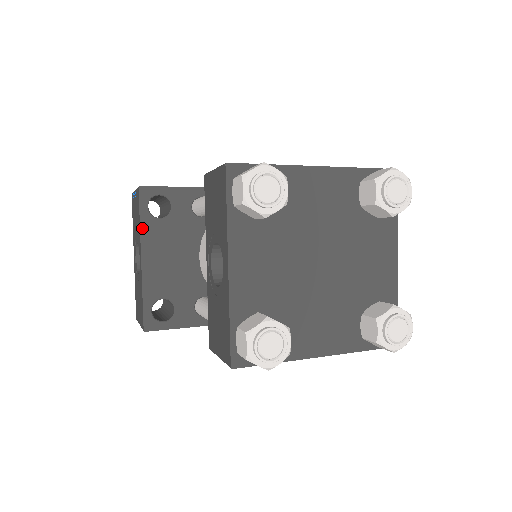
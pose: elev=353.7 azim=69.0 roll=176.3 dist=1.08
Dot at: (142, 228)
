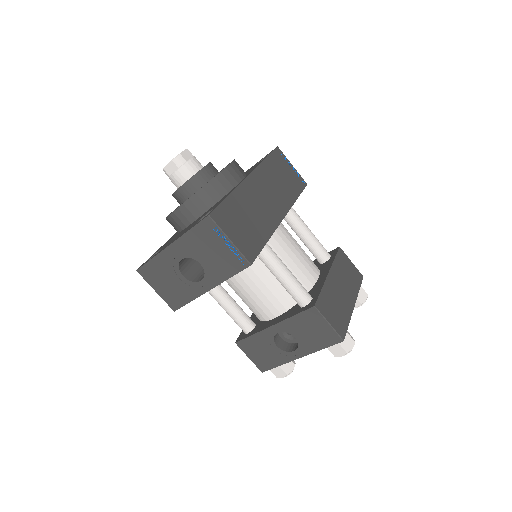
Dot at: (227, 279)
